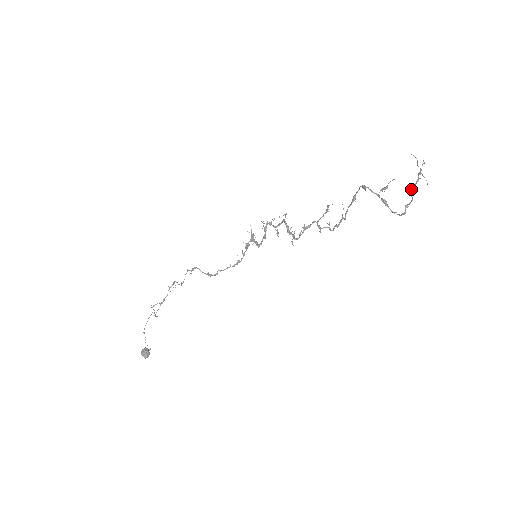
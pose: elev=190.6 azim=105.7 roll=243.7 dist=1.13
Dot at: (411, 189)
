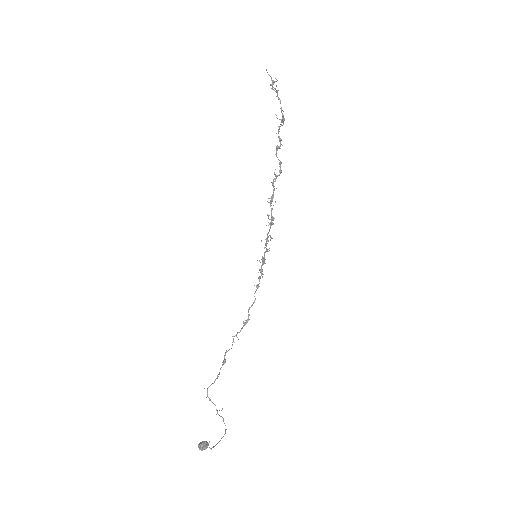
Dot at: occluded
